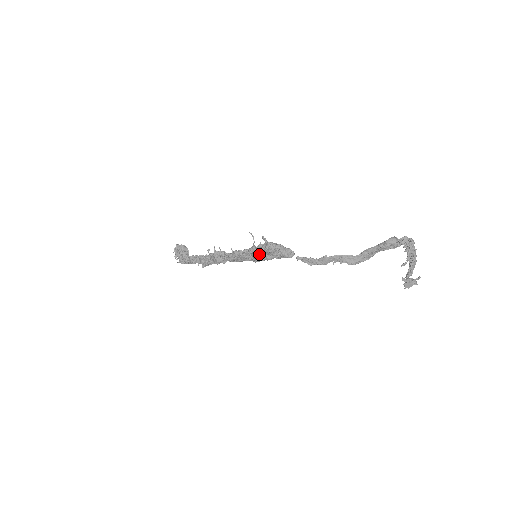
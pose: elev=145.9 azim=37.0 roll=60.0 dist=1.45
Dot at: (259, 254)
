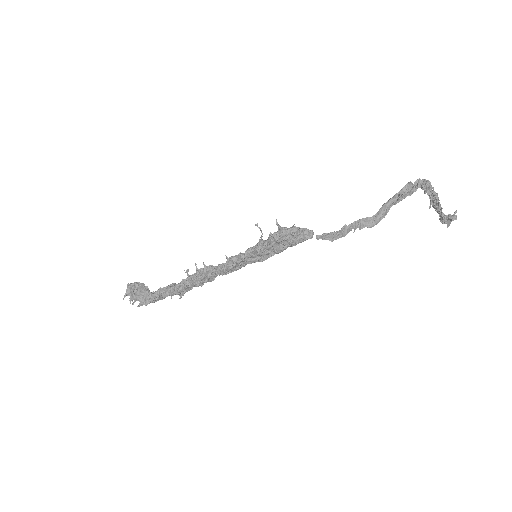
Dot at: (270, 248)
